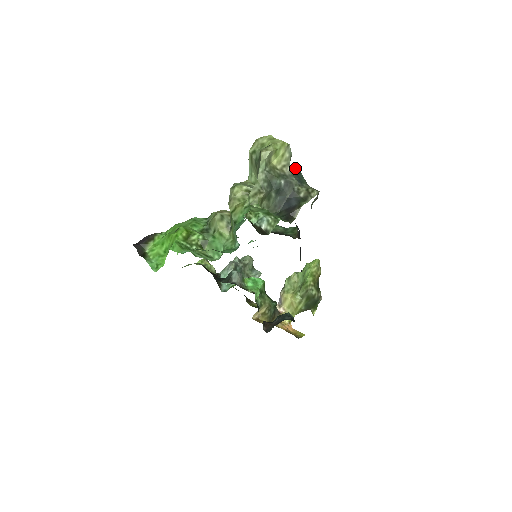
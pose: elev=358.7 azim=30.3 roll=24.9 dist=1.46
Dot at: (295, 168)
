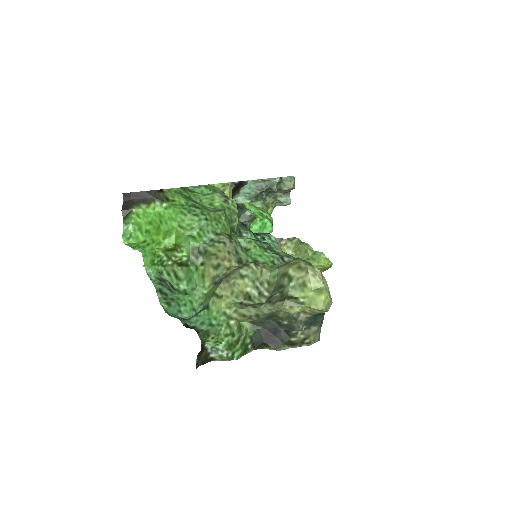
Dot at: occluded
